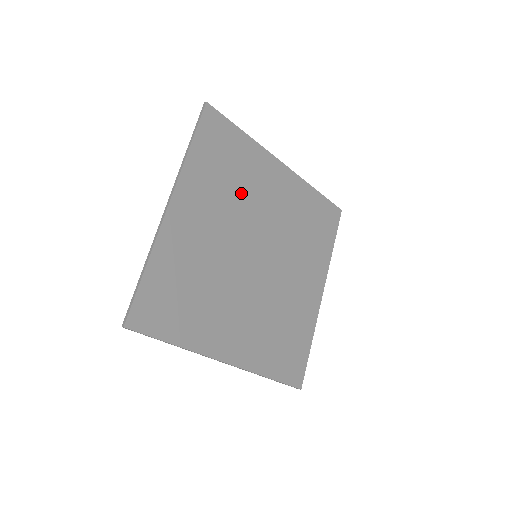
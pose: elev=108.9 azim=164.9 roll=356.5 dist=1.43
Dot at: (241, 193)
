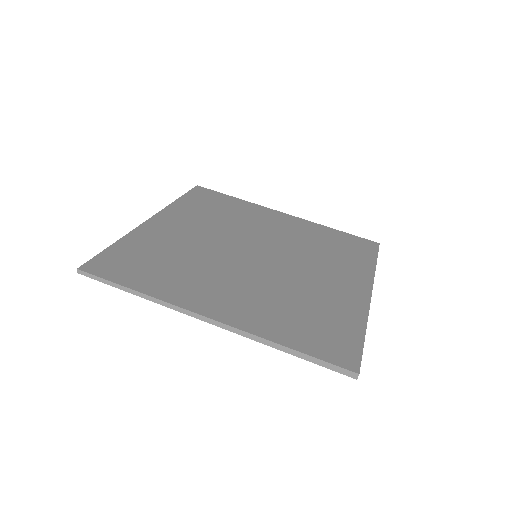
Dot at: (233, 221)
